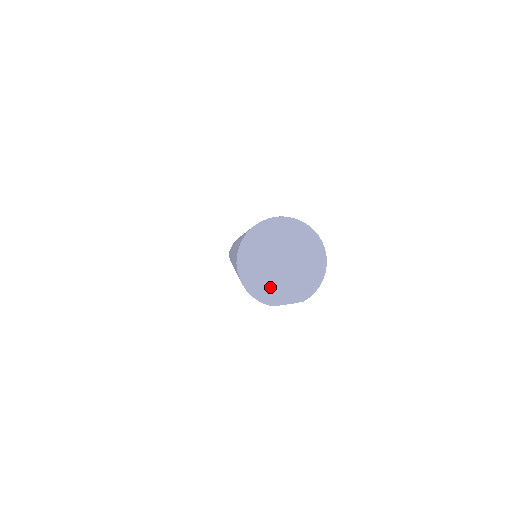
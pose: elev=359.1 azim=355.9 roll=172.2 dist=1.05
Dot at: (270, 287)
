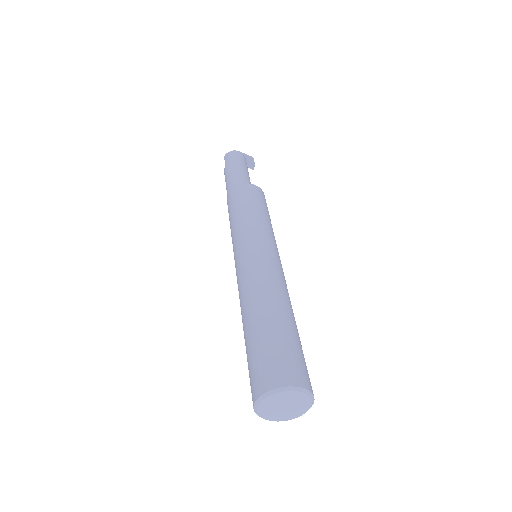
Dot at: (268, 413)
